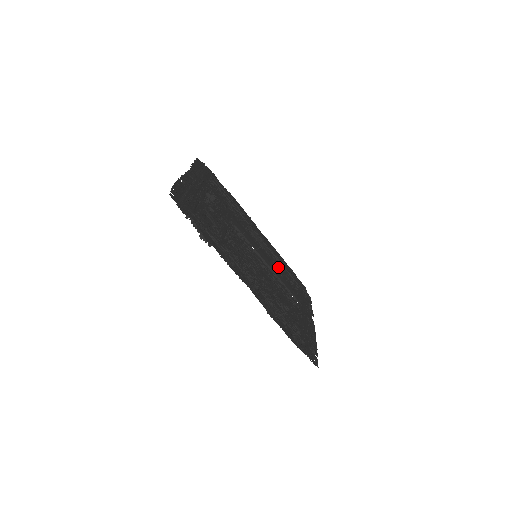
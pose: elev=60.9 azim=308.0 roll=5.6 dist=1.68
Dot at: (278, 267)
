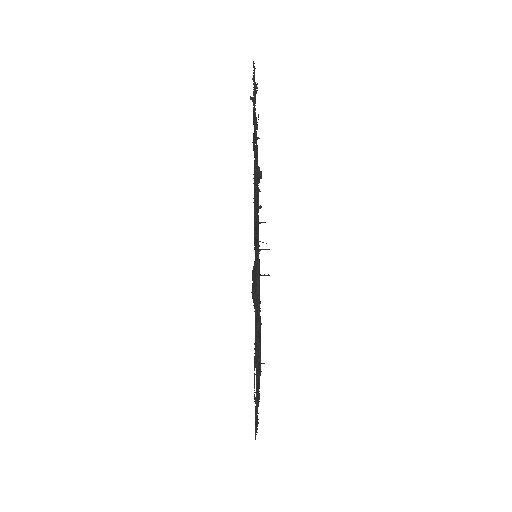
Dot at: occluded
